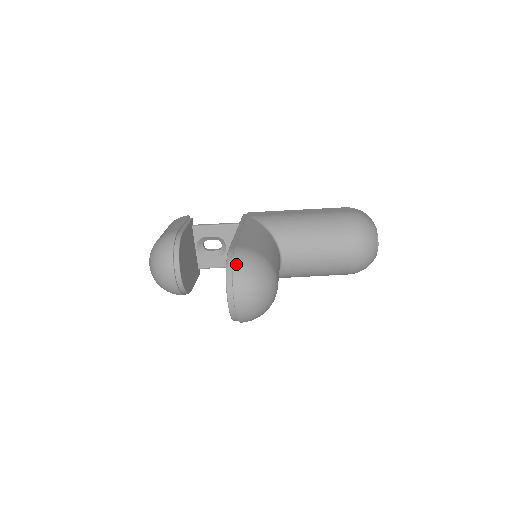
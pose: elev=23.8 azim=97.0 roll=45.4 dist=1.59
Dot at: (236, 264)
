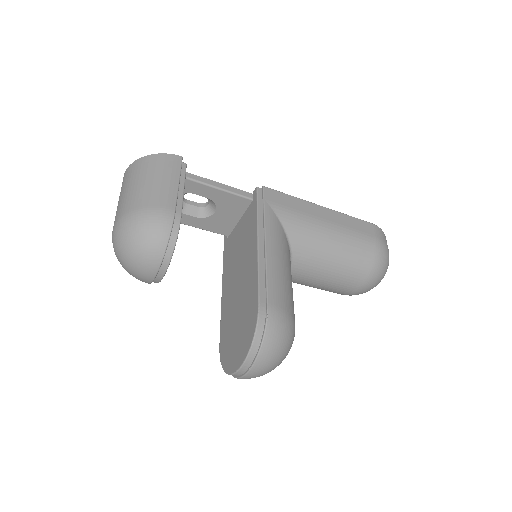
Dot at: (267, 340)
